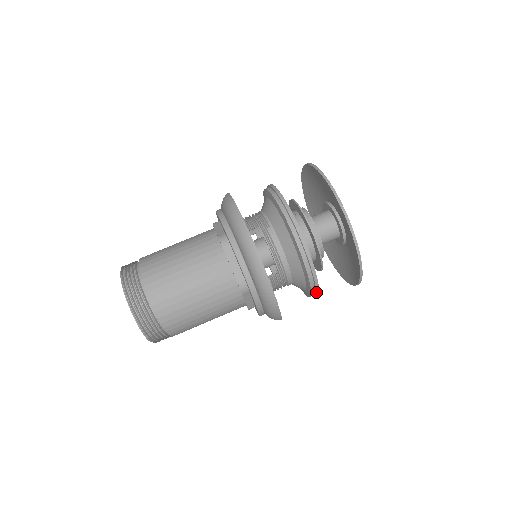
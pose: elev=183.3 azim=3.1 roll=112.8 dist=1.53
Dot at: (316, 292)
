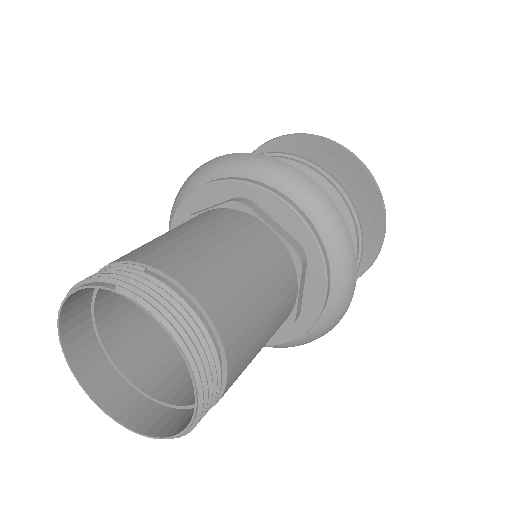
Dot at: occluded
